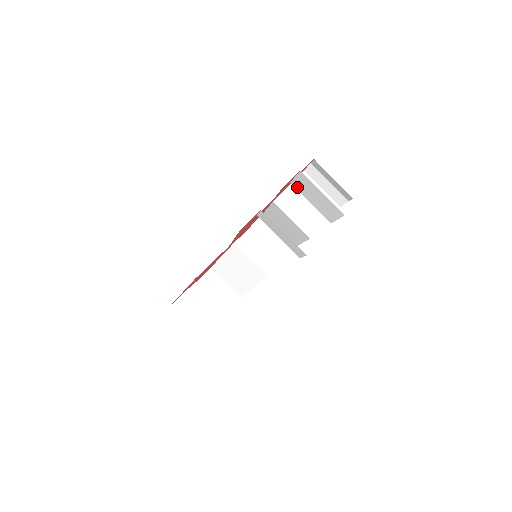
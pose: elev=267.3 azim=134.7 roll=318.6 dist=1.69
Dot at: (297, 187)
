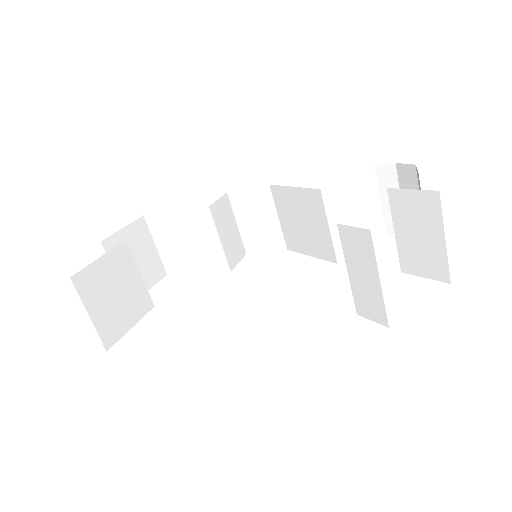
Dot at: (394, 201)
